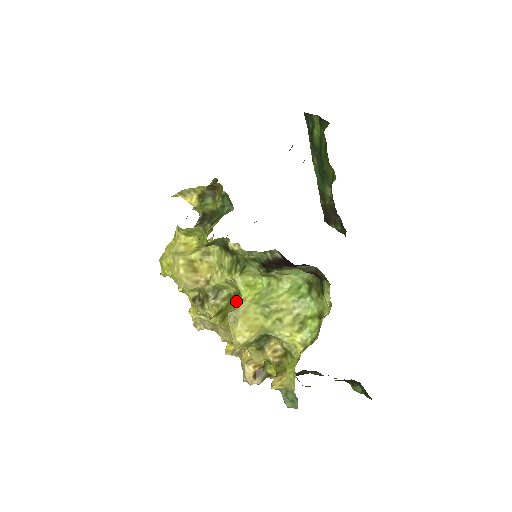
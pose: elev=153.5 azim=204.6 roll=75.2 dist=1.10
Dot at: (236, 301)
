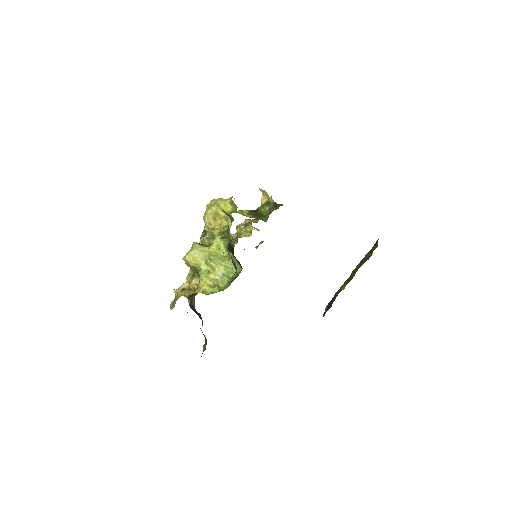
Dot at: occluded
